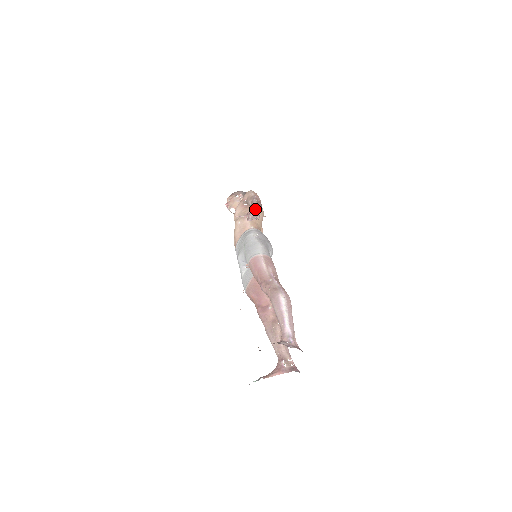
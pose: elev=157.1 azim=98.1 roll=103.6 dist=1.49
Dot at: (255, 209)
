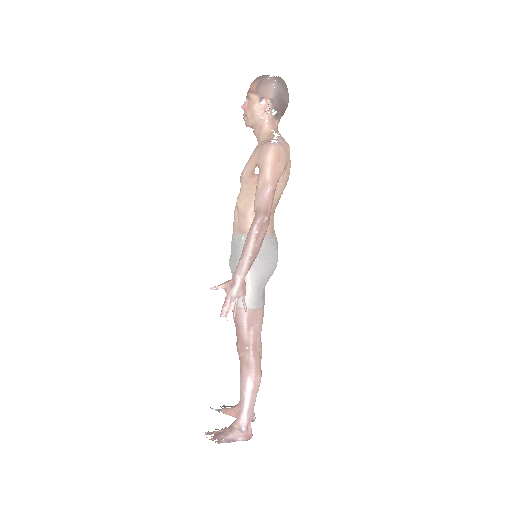
Dot at: (241, 280)
